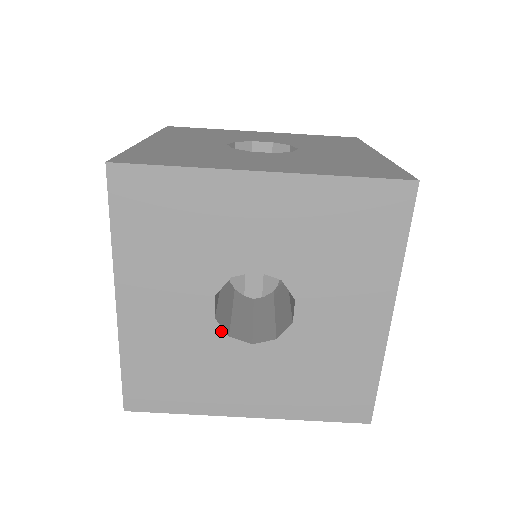
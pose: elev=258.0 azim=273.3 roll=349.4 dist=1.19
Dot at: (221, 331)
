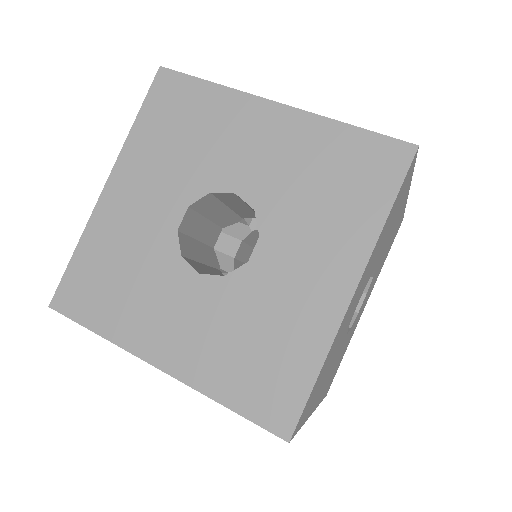
Dot at: (177, 247)
